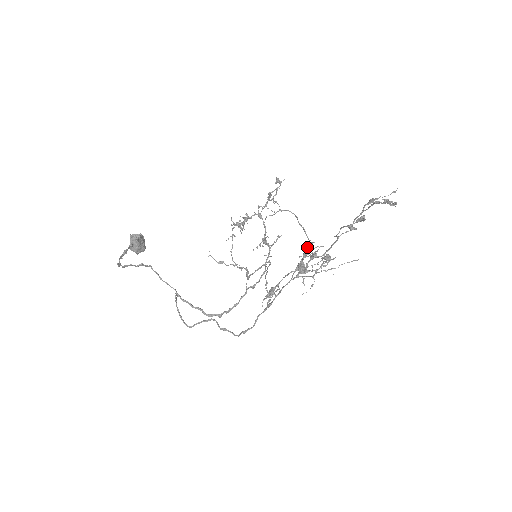
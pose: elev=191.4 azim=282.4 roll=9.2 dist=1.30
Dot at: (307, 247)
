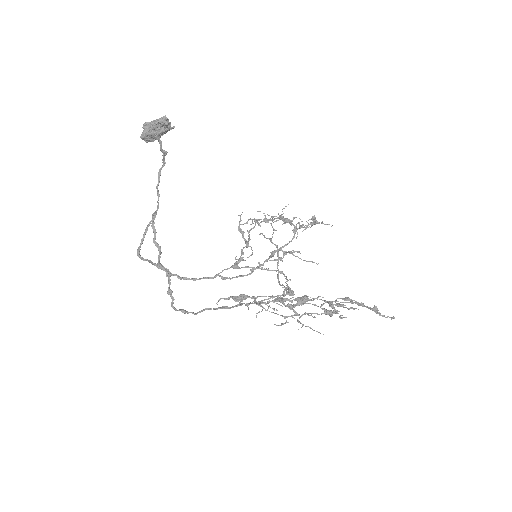
Dot at: occluded
